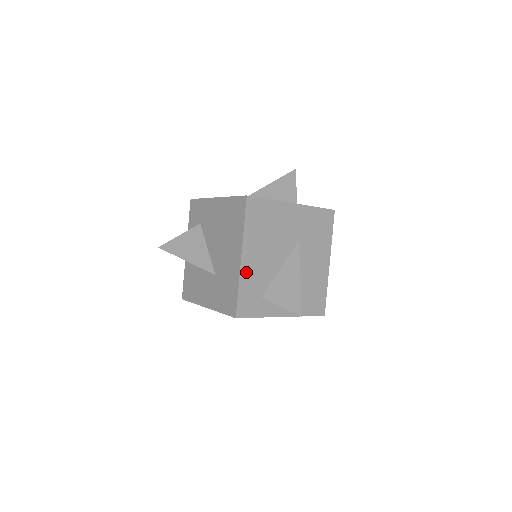
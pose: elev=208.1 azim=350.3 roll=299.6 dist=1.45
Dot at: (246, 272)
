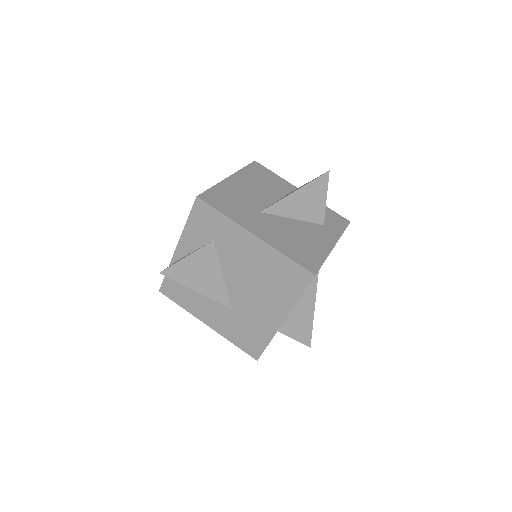
Dot at: occluded
